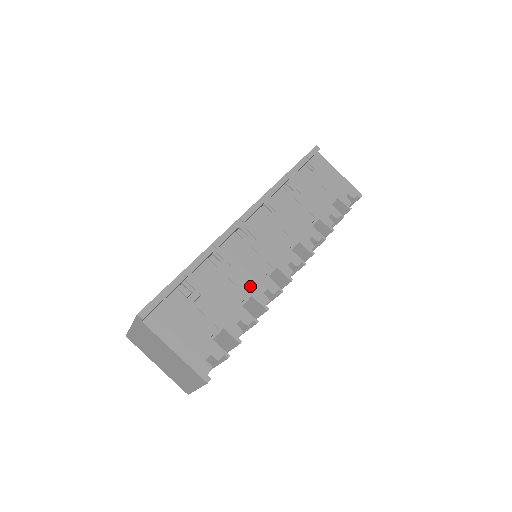
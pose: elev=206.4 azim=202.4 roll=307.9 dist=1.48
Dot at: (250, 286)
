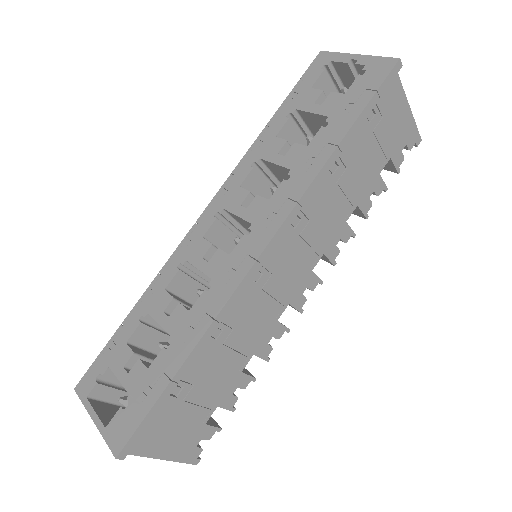
Dot at: (254, 344)
